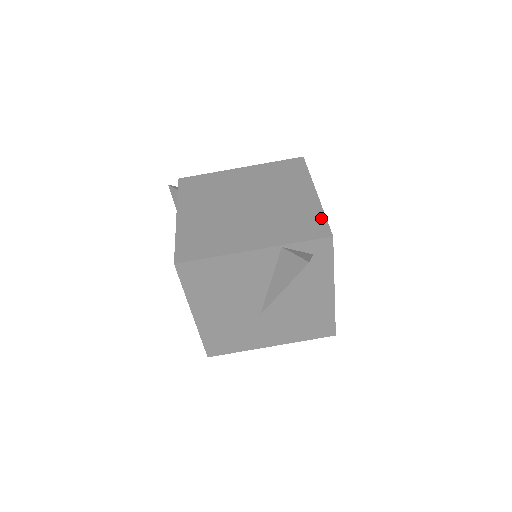
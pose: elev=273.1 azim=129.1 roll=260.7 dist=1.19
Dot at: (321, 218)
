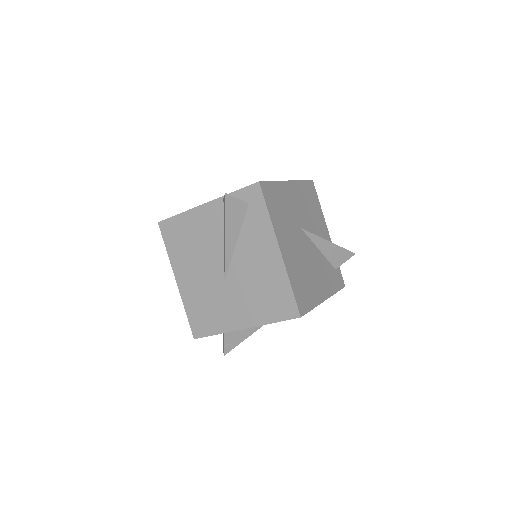
Dot at: occluded
